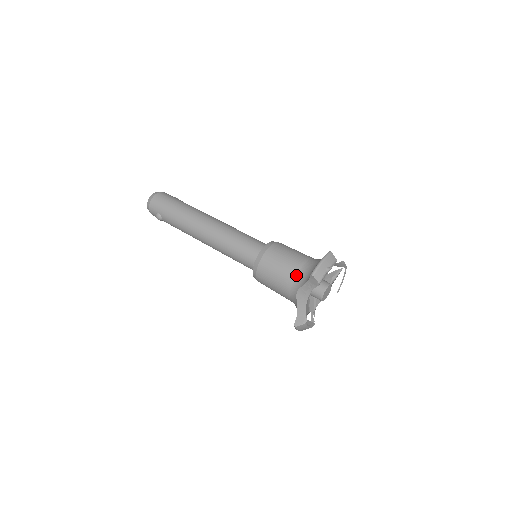
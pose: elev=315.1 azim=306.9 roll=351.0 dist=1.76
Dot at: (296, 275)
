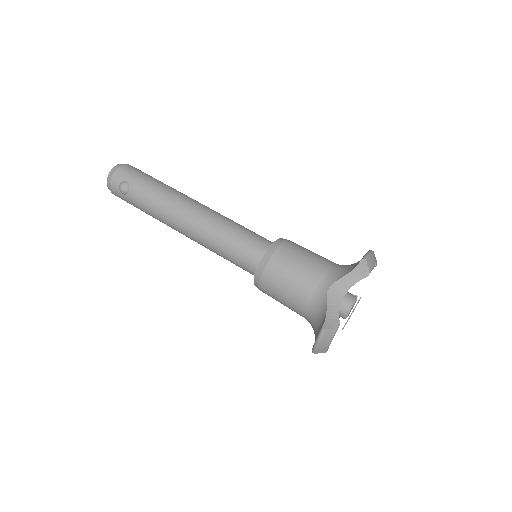
Dot at: (327, 269)
